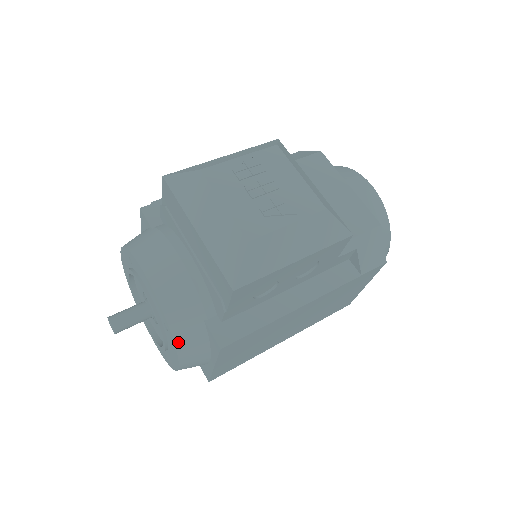
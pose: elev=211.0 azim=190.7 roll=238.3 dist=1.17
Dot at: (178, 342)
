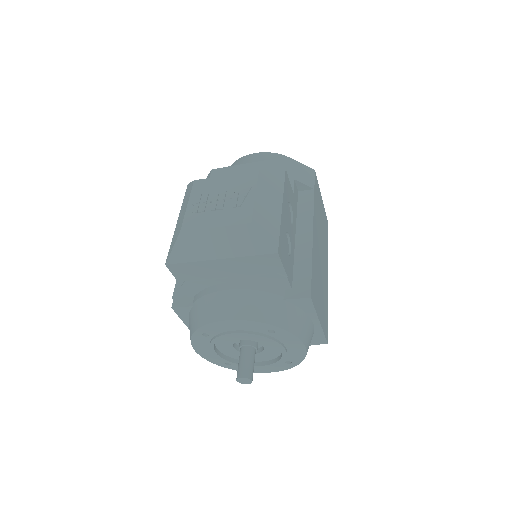
Dot at: (288, 328)
